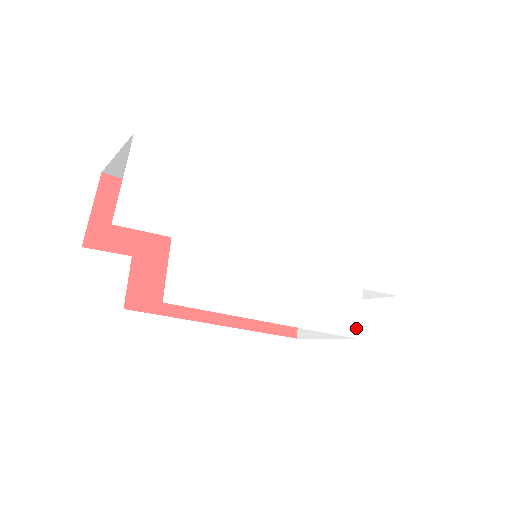
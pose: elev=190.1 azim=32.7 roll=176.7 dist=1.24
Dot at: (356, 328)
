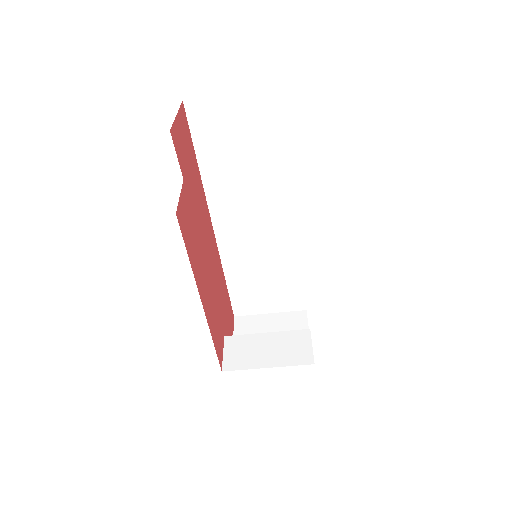
Dot at: occluded
